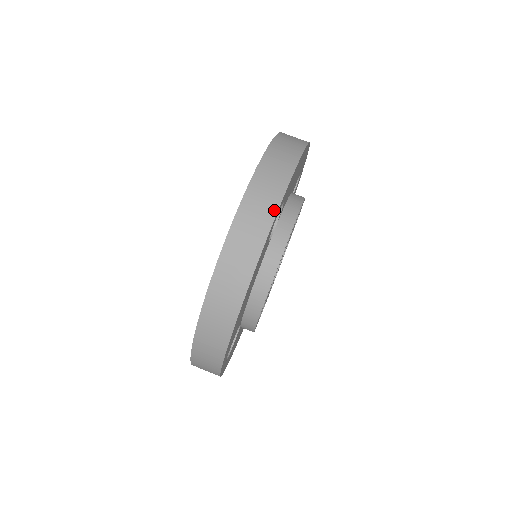
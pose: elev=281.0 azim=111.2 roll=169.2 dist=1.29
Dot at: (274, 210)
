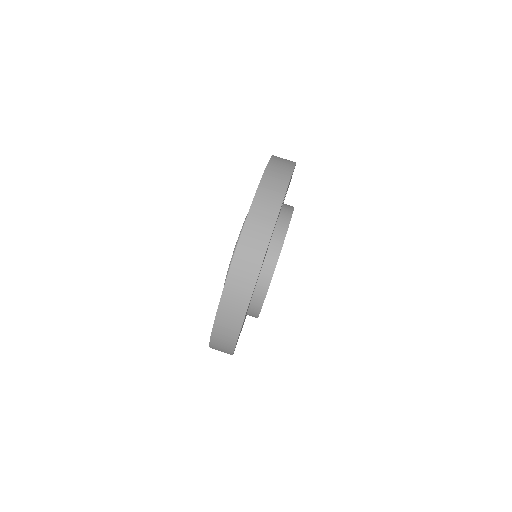
Dot at: (239, 327)
